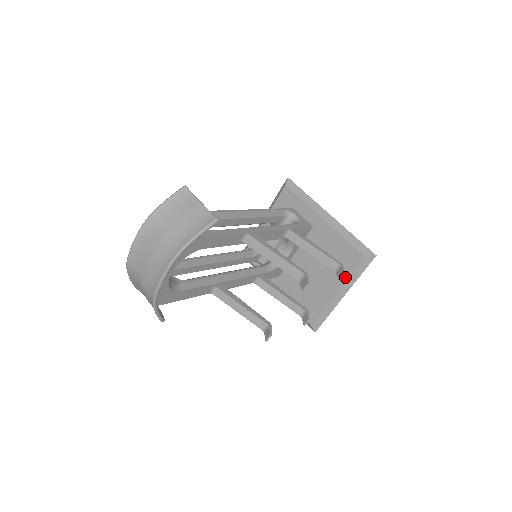
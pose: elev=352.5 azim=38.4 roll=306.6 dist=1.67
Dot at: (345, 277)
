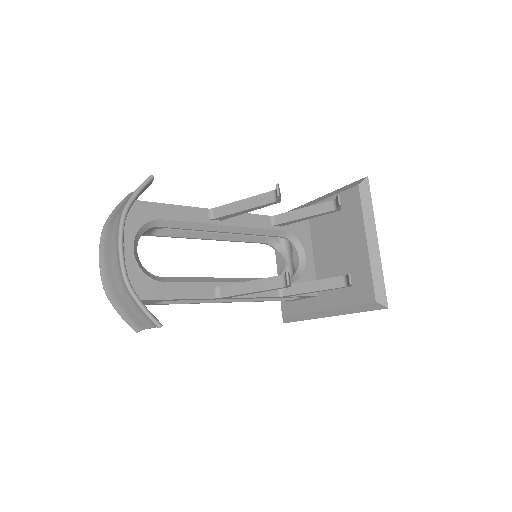
Dot at: (360, 220)
